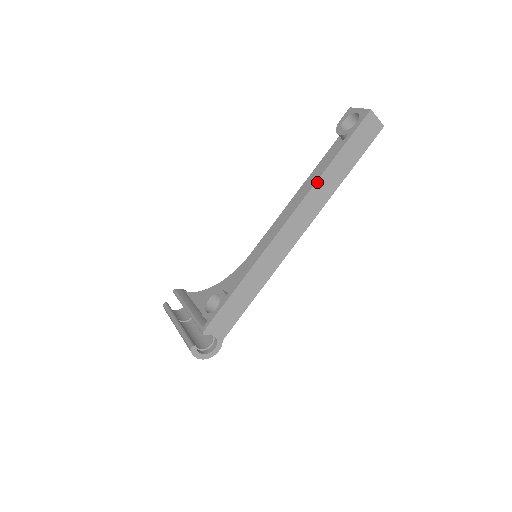
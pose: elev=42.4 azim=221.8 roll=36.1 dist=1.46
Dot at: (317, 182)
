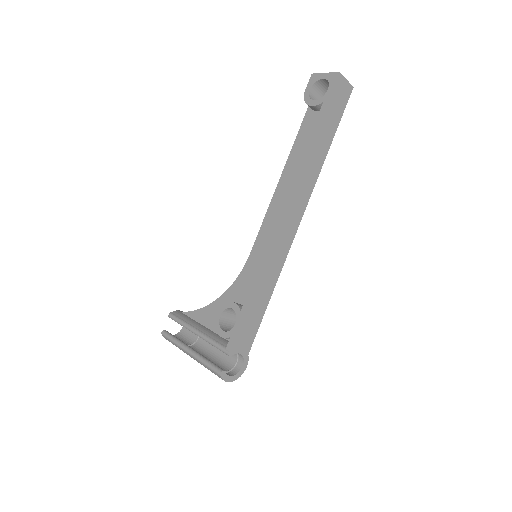
Dot at: (305, 163)
